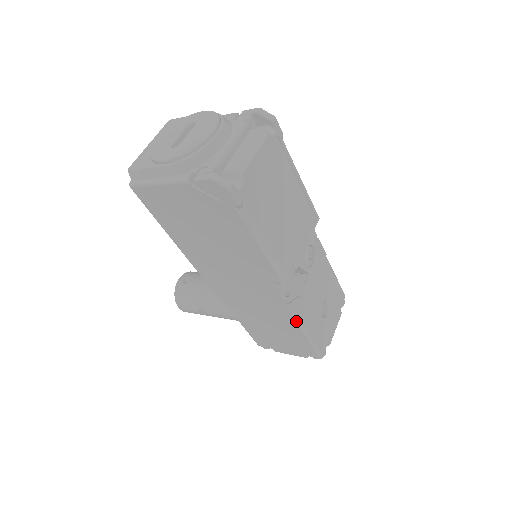
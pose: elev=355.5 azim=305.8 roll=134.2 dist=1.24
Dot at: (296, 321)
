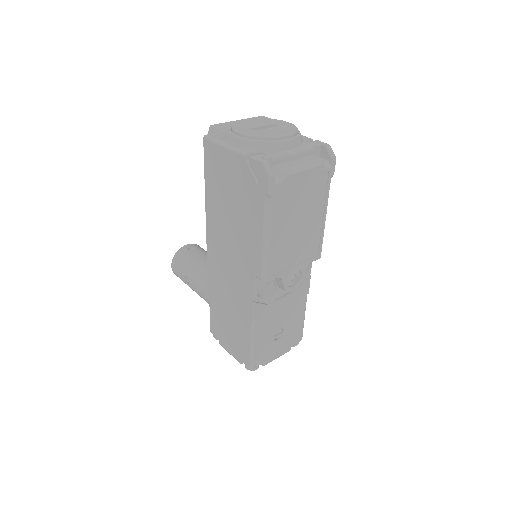
Dot at: (252, 321)
